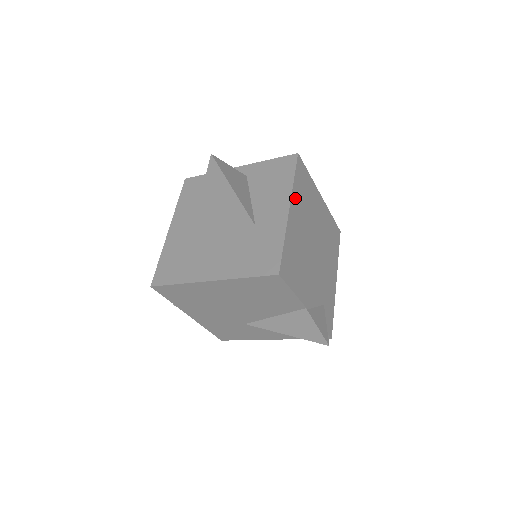
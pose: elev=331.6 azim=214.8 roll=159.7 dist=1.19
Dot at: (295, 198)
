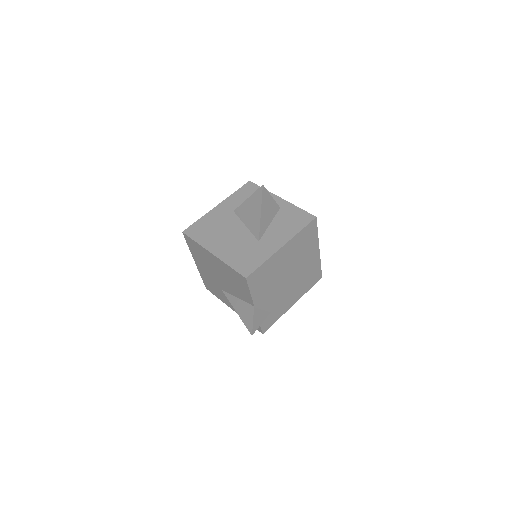
Dot at: (293, 242)
